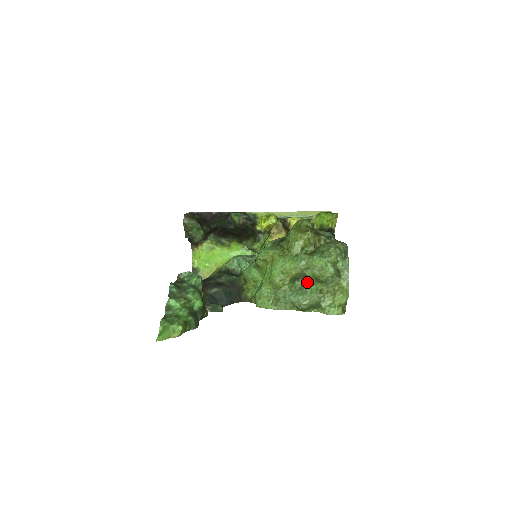
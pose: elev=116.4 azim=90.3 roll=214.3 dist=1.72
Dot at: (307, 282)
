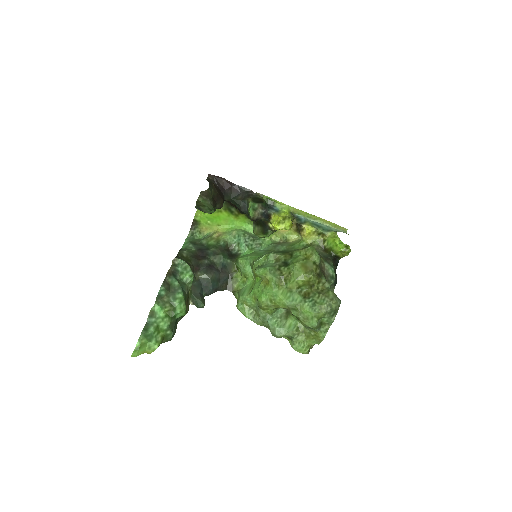
Dot at: (290, 315)
